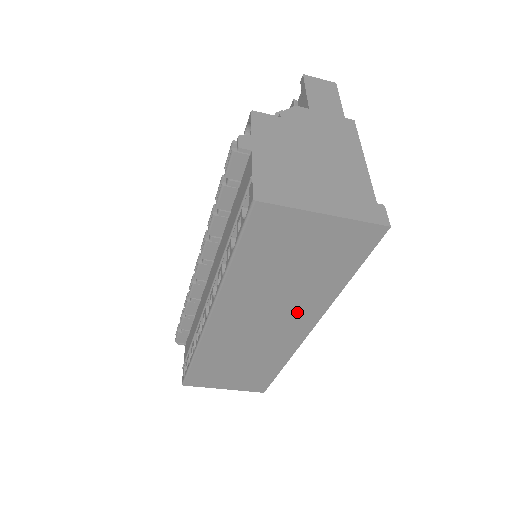
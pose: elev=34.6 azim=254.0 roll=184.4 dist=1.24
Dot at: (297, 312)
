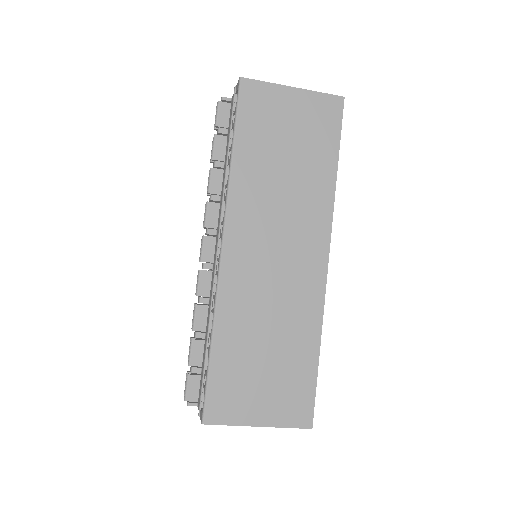
Dot at: (306, 223)
